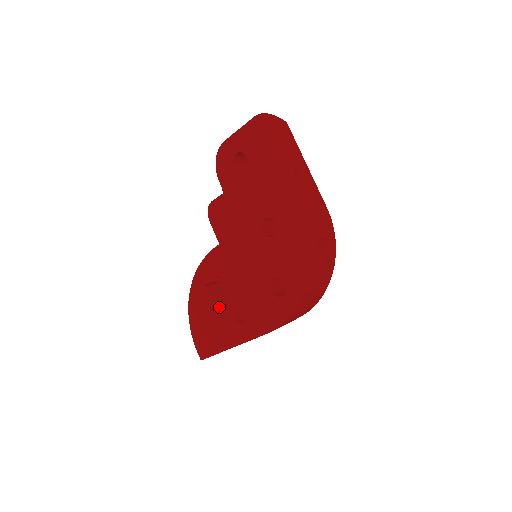
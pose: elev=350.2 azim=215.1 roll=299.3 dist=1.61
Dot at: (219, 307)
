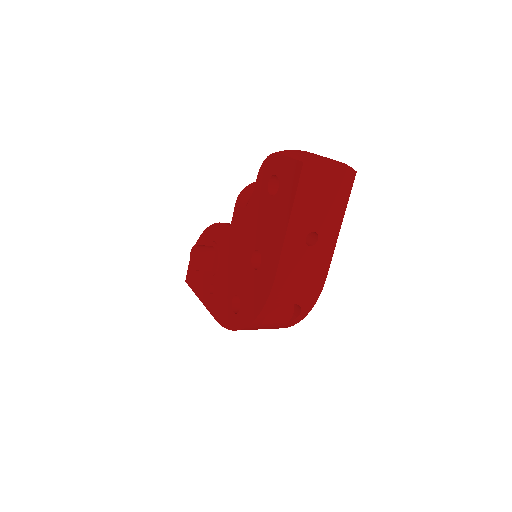
Dot at: occluded
